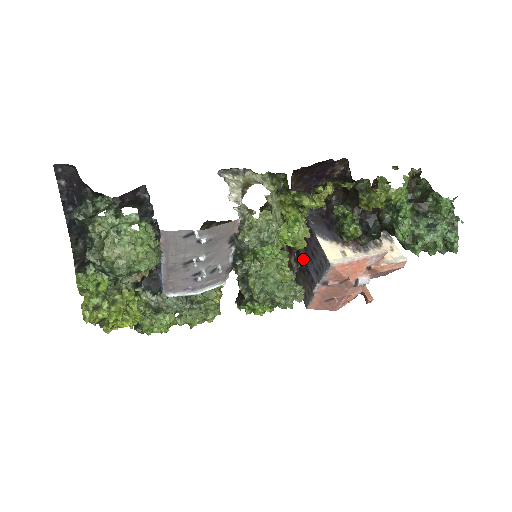
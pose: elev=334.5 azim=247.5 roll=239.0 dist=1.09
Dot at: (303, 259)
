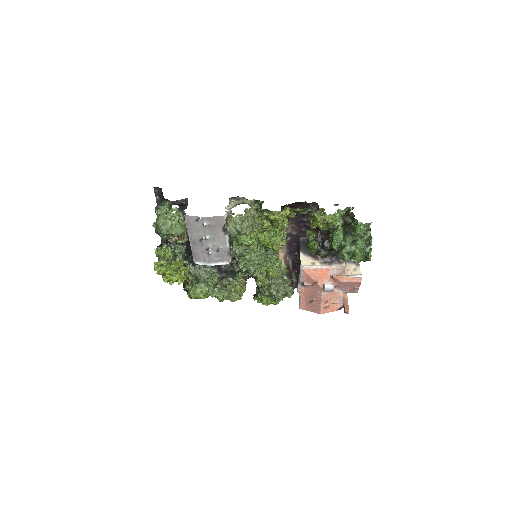
Dot at: occluded
